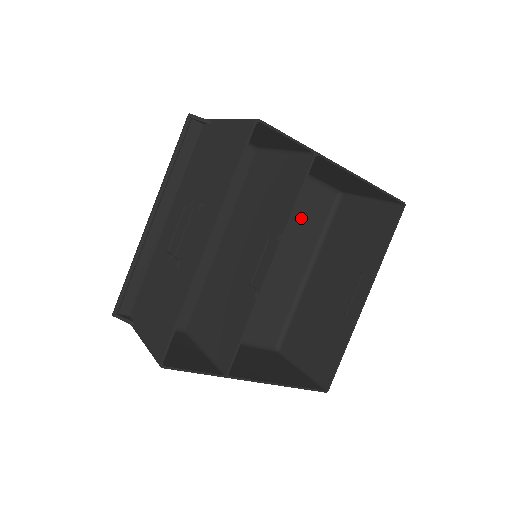
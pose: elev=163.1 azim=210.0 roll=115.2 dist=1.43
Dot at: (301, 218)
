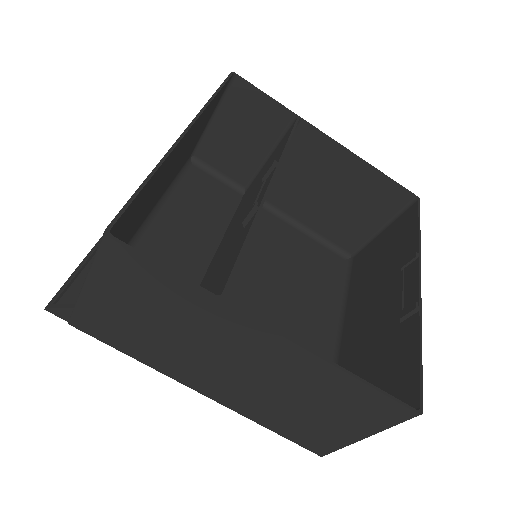
Dot at: (309, 271)
